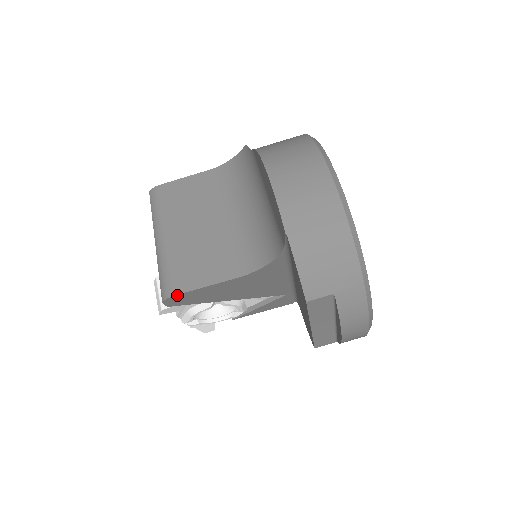
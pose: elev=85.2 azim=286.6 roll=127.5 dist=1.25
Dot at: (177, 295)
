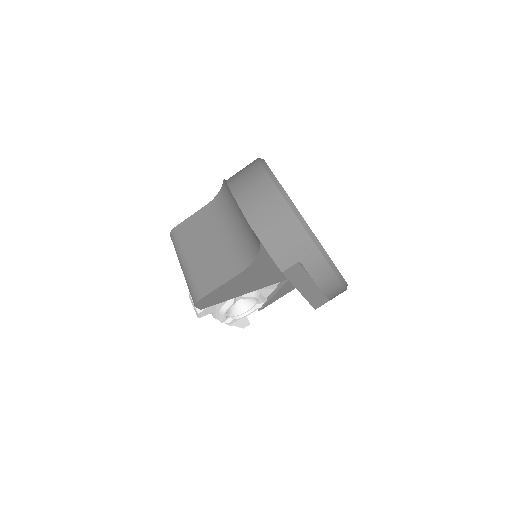
Dot at: (203, 298)
